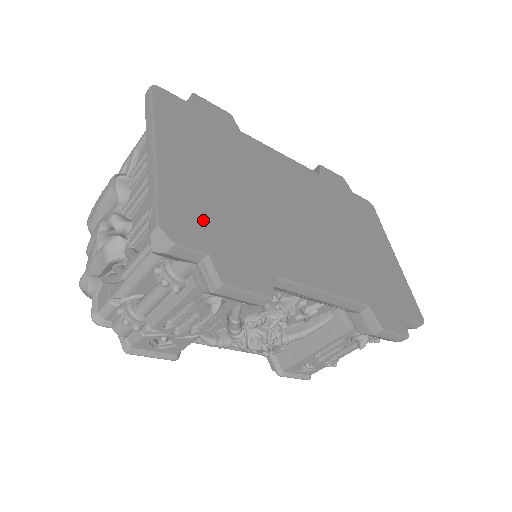
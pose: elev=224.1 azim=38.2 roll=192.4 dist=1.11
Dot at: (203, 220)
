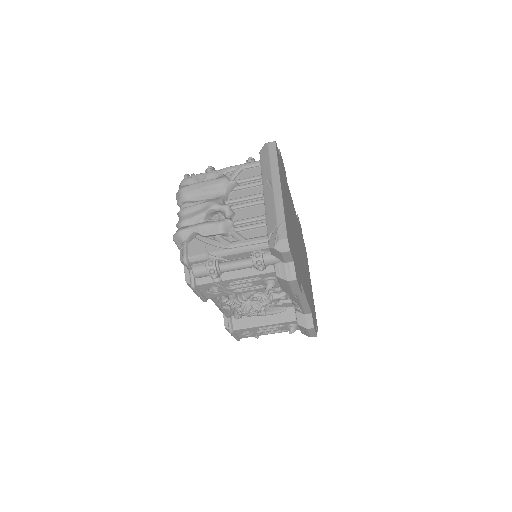
Dot at: (291, 240)
